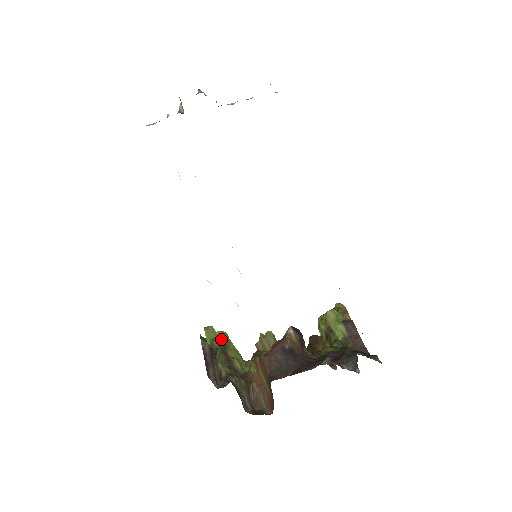
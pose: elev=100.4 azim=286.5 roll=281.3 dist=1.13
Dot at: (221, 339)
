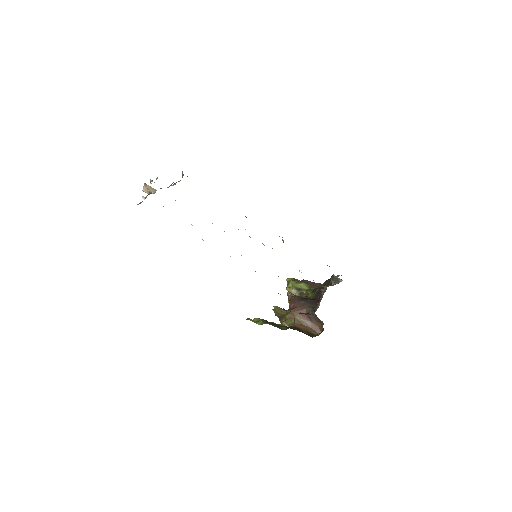
Dot at: occluded
